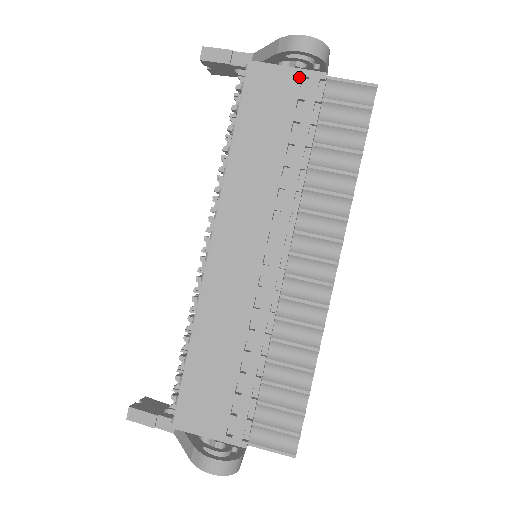
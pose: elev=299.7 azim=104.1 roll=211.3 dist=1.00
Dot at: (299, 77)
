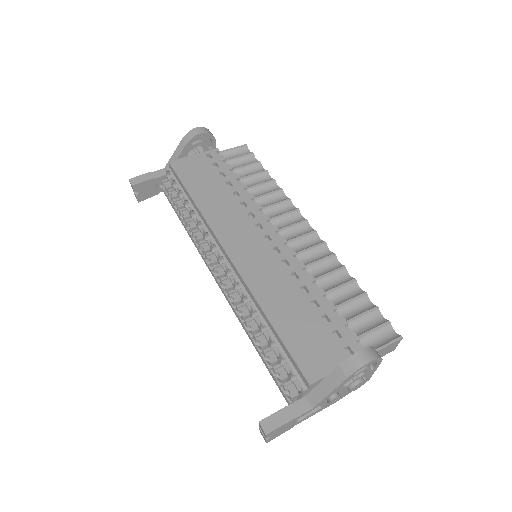
Dot at: (204, 156)
